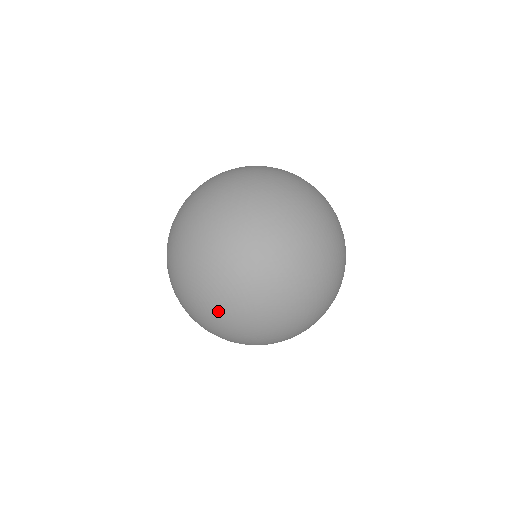
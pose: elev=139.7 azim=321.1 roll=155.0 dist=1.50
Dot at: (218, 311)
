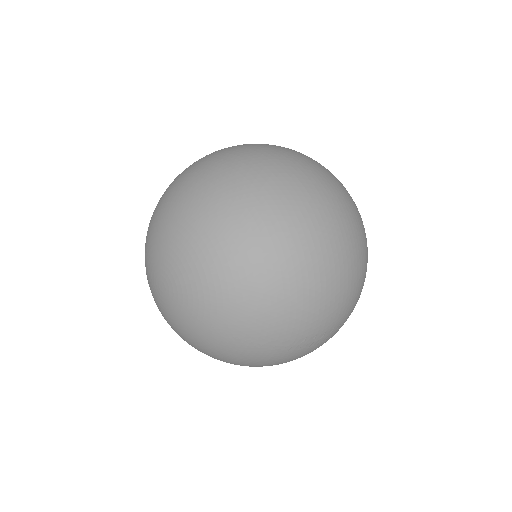
Dot at: (188, 289)
